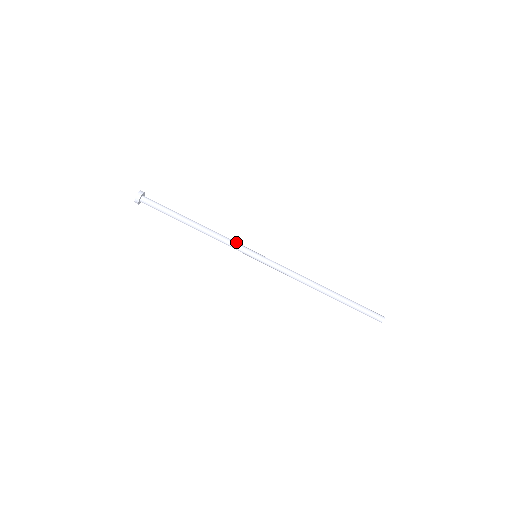
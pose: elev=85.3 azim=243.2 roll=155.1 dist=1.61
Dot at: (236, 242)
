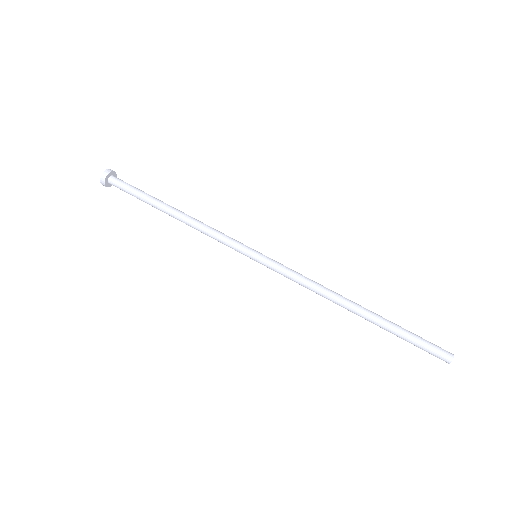
Dot at: (228, 236)
